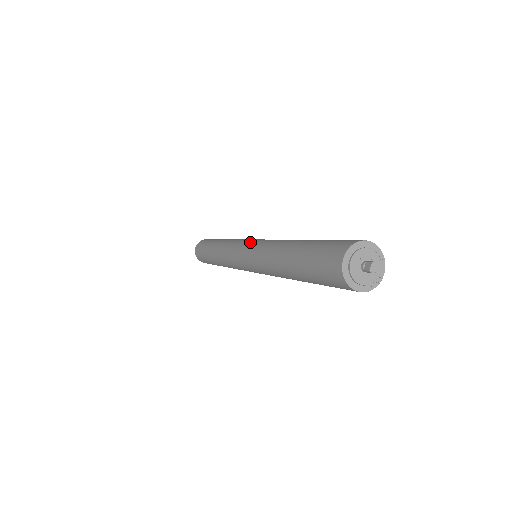
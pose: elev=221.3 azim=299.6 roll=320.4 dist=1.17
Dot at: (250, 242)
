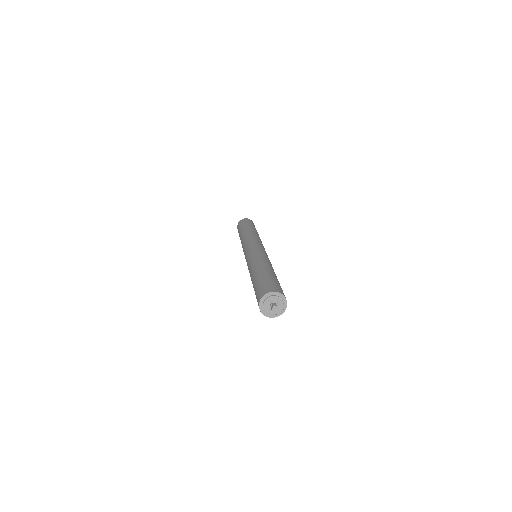
Dot at: (251, 248)
